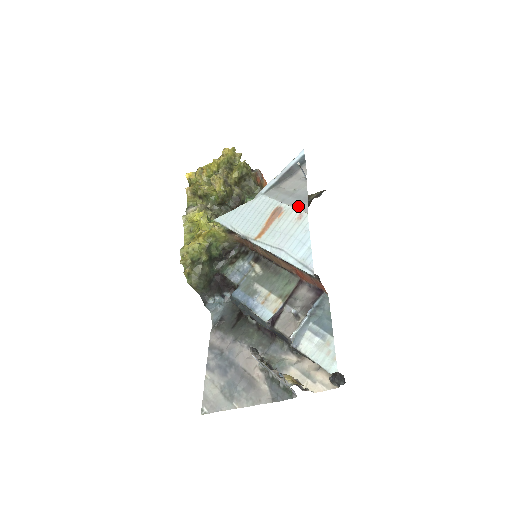
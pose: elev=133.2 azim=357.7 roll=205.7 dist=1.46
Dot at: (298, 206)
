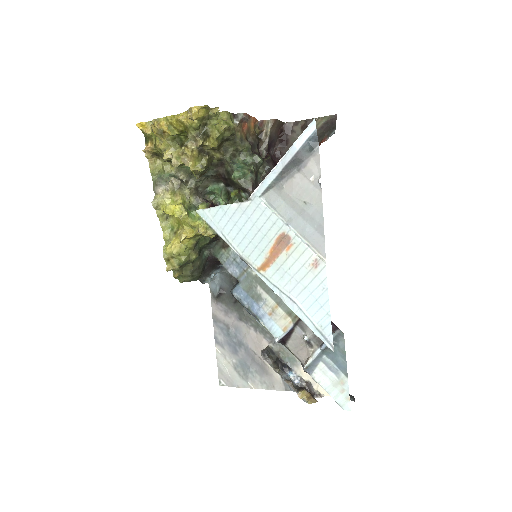
Dot at: (312, 241)
